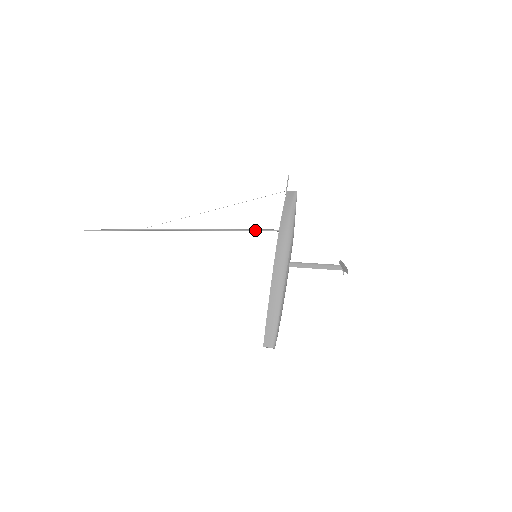
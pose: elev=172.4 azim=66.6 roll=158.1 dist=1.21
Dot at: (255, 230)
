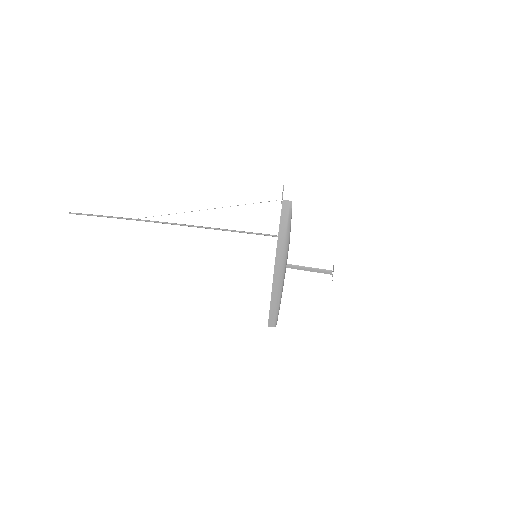
Dot at: occluded
